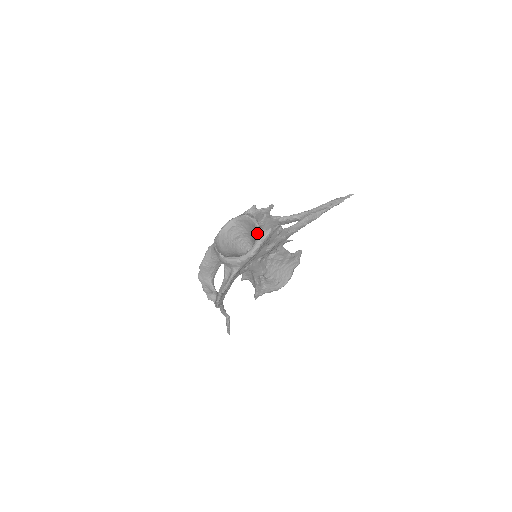
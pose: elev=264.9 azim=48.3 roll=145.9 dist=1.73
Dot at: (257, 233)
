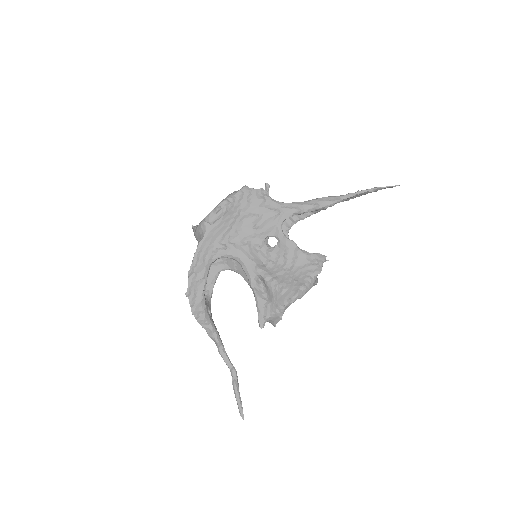
Dot at: occluded
